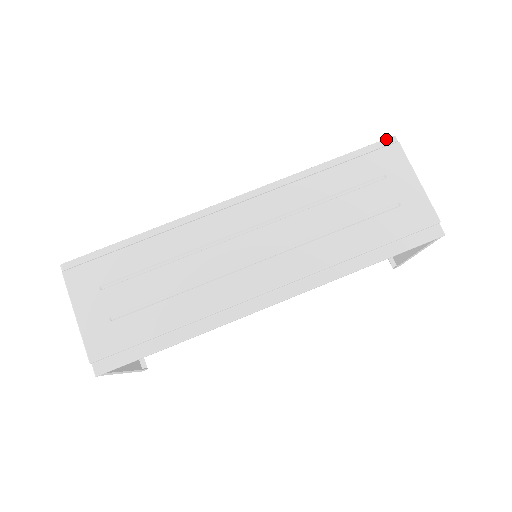
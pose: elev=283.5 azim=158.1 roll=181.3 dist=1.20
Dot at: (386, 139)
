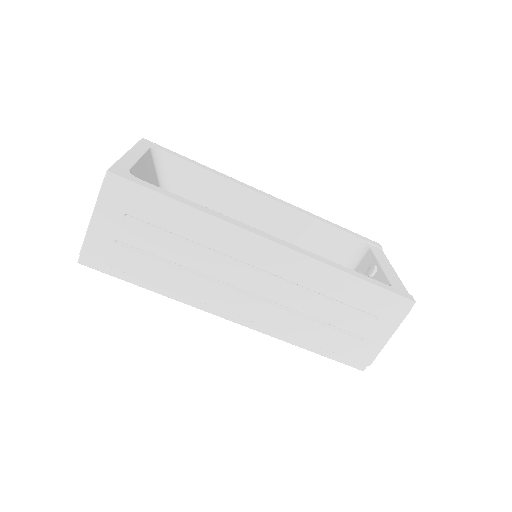
Dot at: (408, 300)
